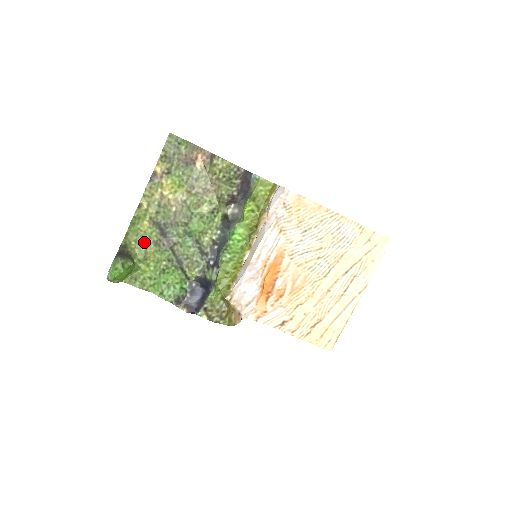
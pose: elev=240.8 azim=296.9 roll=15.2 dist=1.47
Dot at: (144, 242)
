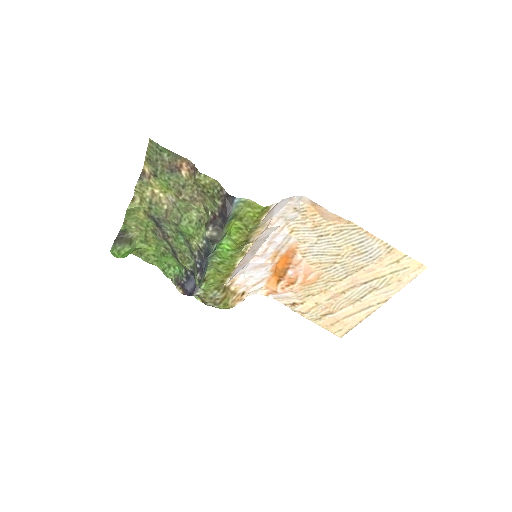
Dot at: (143, 228)
